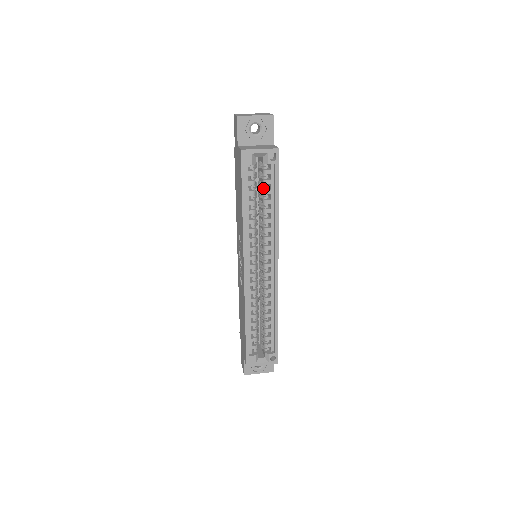
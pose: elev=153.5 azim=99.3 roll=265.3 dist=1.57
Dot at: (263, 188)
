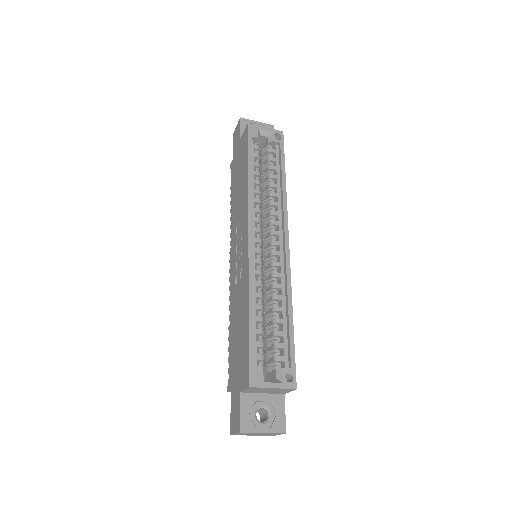
Dot at: (268, 166)
